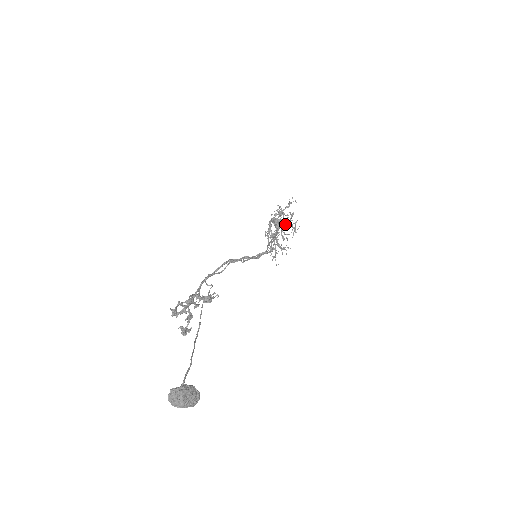
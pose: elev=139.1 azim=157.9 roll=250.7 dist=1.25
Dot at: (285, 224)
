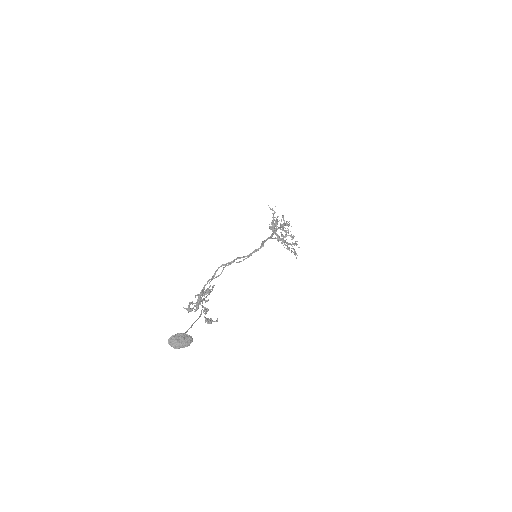
Dot at: occluded
